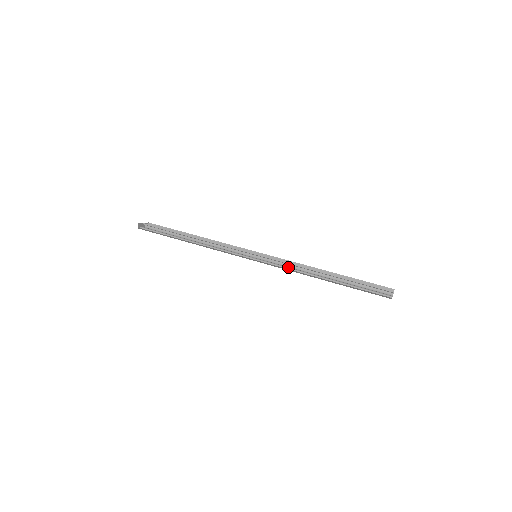
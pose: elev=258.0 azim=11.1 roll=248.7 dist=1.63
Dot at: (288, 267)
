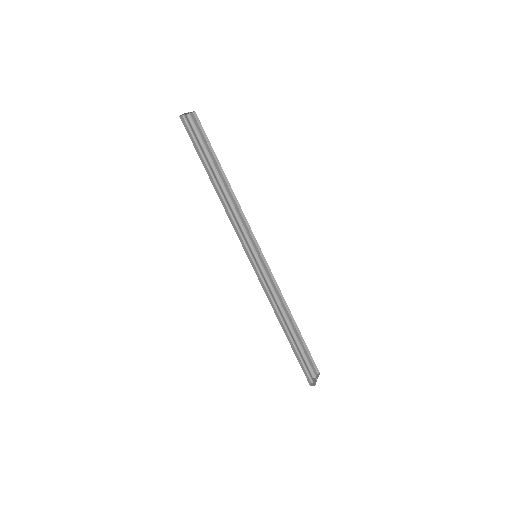
Dot at: (270, 292)
